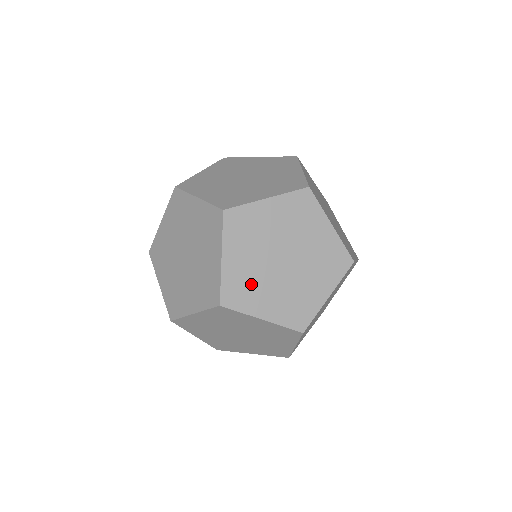
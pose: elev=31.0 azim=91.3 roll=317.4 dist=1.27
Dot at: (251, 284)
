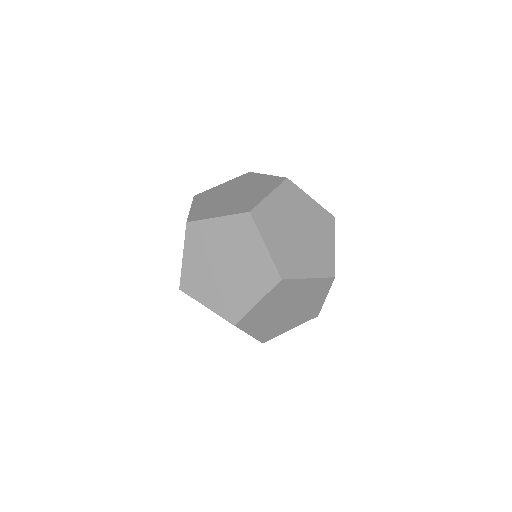
Dot at: (200, 279)
